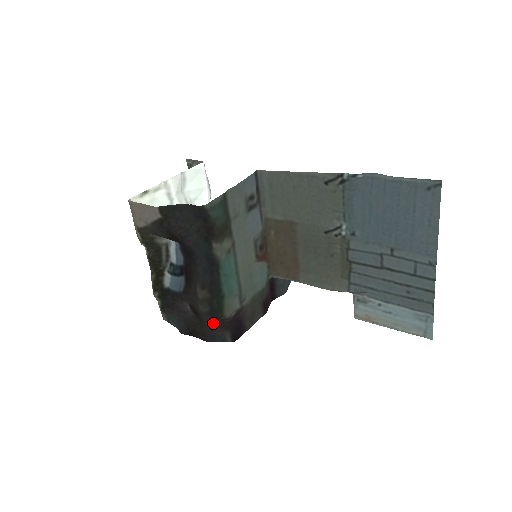
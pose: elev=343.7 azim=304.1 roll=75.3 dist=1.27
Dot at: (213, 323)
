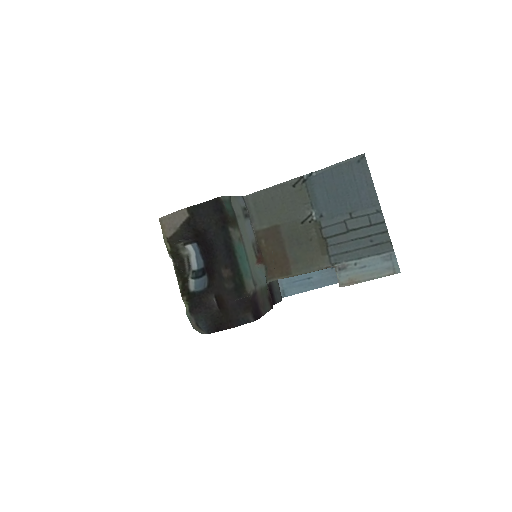
Dot at: (237, 306)
